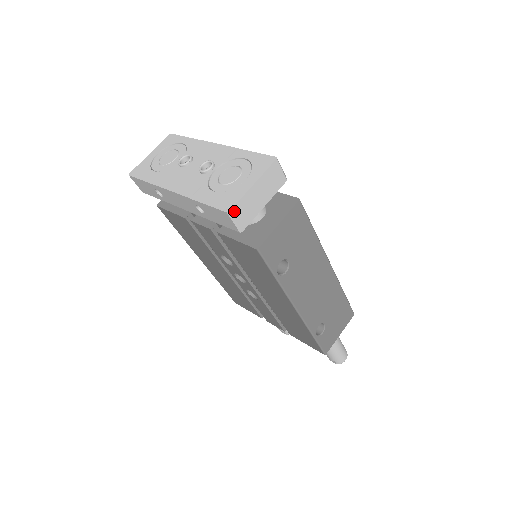
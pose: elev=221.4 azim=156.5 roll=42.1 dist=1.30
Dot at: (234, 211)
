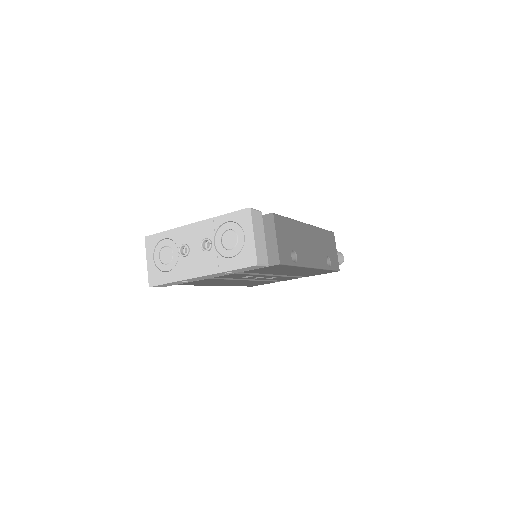
Dot at: (258, 261)
